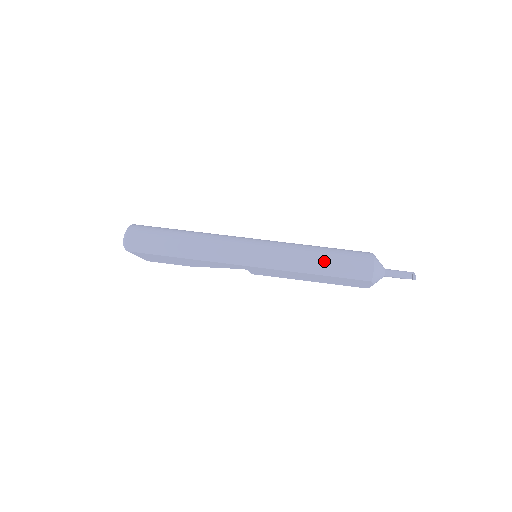
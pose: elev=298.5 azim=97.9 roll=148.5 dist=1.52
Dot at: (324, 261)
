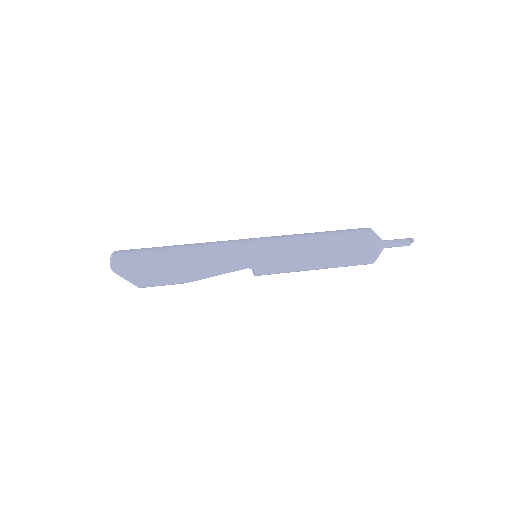
Dot at: (327, 239)
